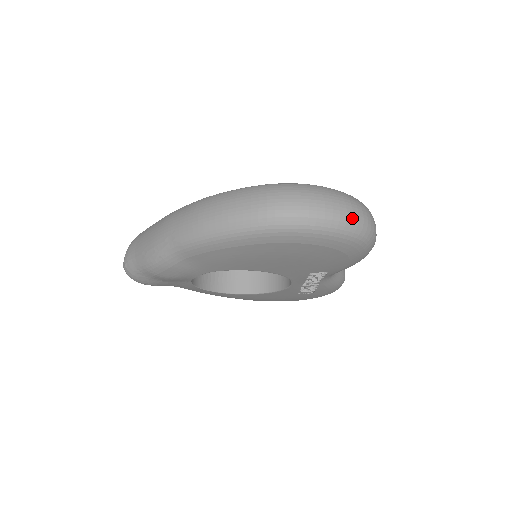
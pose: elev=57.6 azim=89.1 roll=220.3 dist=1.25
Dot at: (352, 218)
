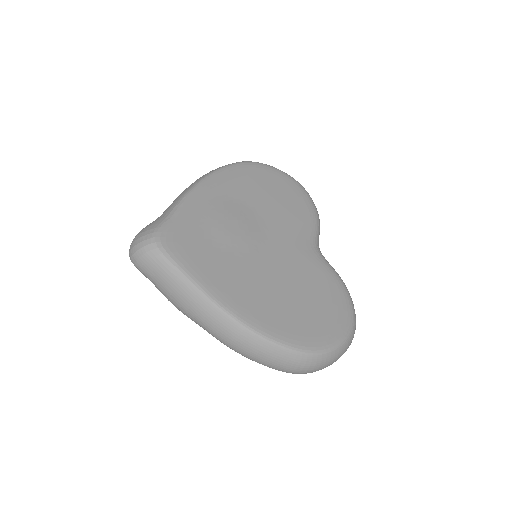
Dot at: occluded
